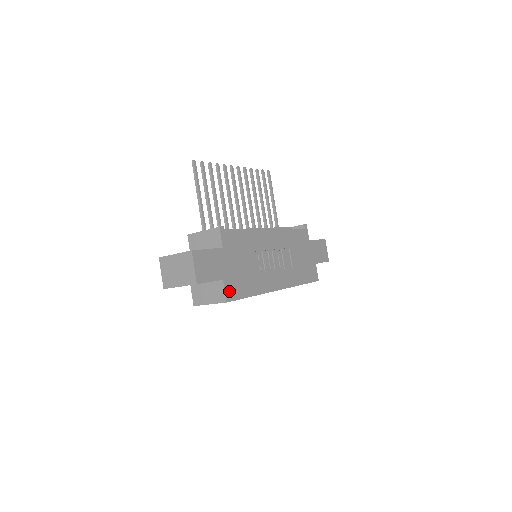
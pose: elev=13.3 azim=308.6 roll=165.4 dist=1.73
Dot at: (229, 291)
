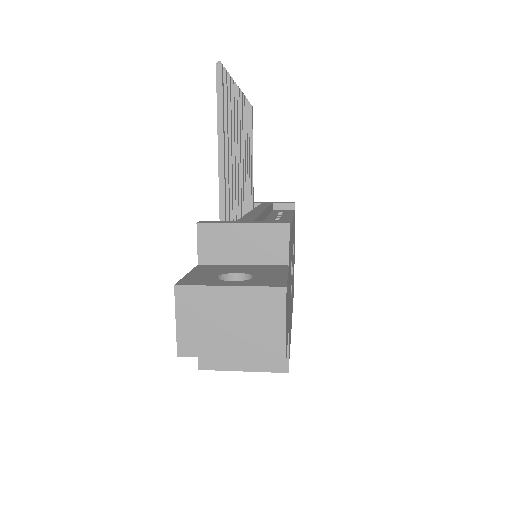
Dot at: occluded
